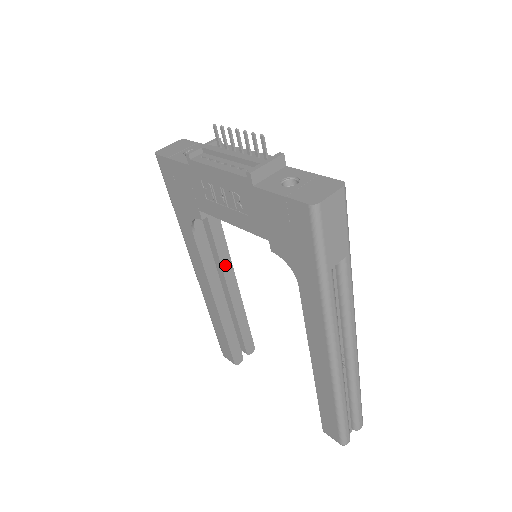
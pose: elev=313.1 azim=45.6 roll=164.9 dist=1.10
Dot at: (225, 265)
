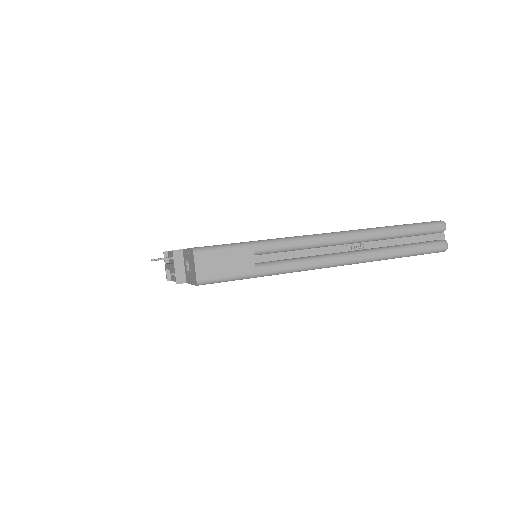
Dot at: occluded
